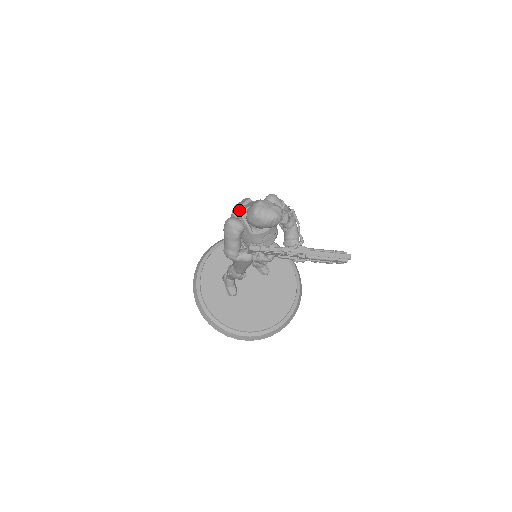
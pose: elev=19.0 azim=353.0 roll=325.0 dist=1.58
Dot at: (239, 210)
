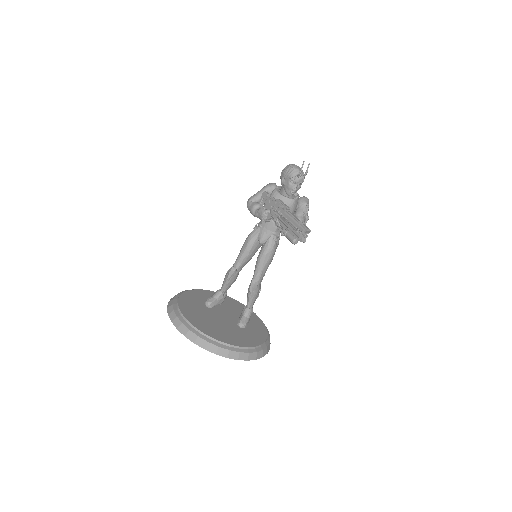
Dot at: occluded
